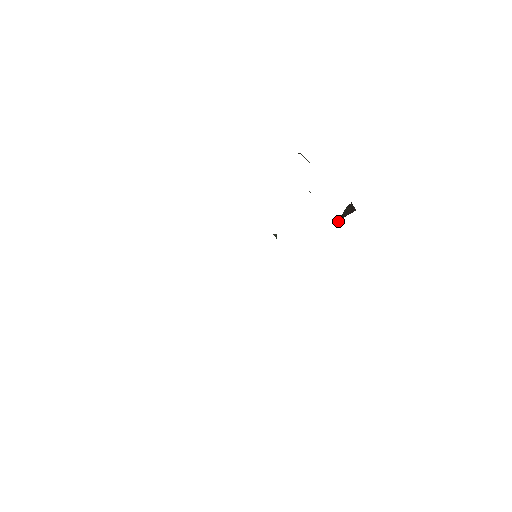
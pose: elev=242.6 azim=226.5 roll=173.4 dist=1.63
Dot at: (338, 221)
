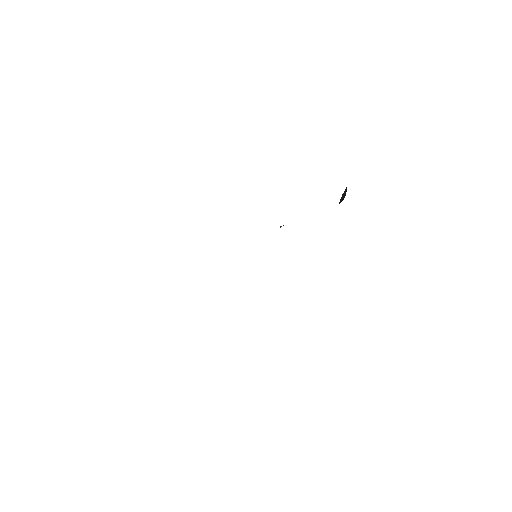
Dot at: occluded
